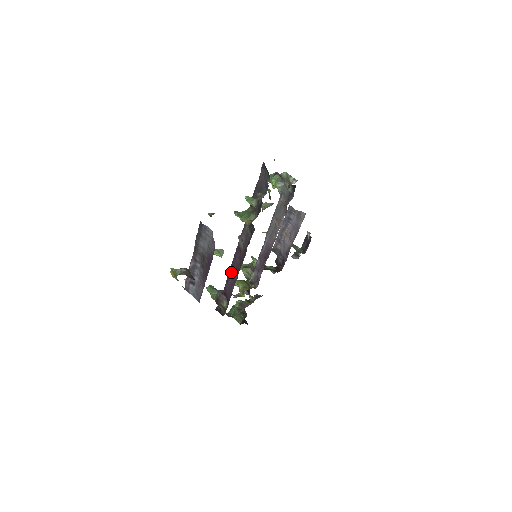
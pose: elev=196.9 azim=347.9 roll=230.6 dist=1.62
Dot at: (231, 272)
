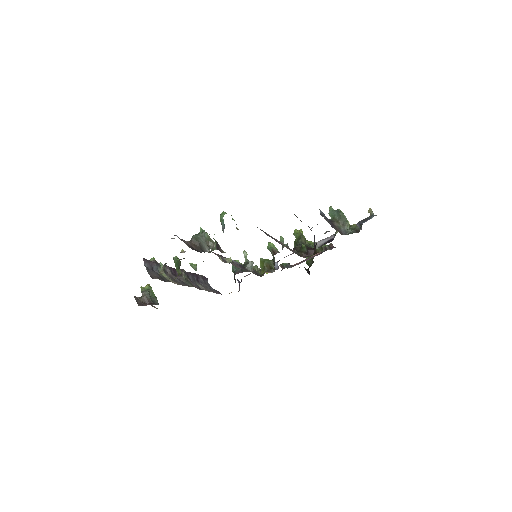
Dot at: occluded
